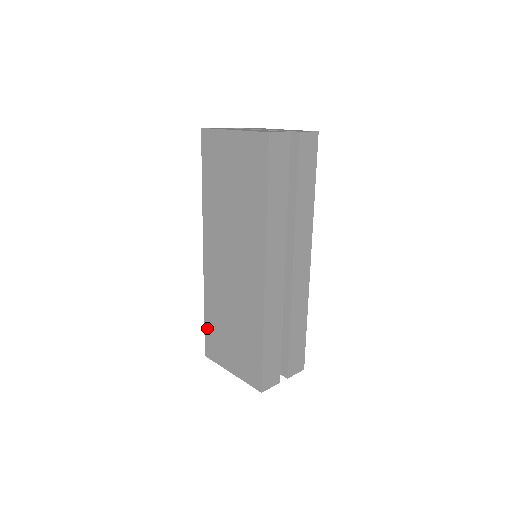
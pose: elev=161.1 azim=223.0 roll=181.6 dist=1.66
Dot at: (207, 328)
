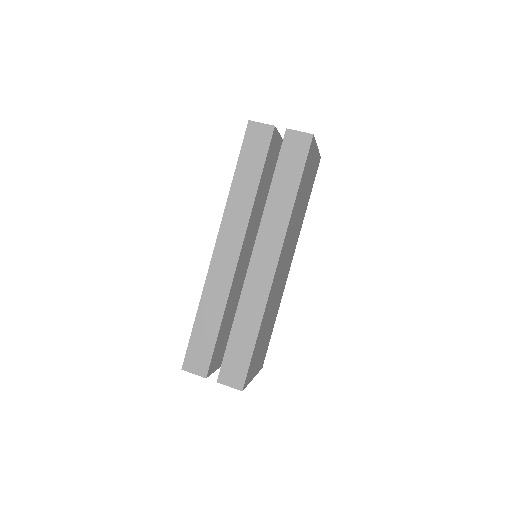
Dot at: occluded
